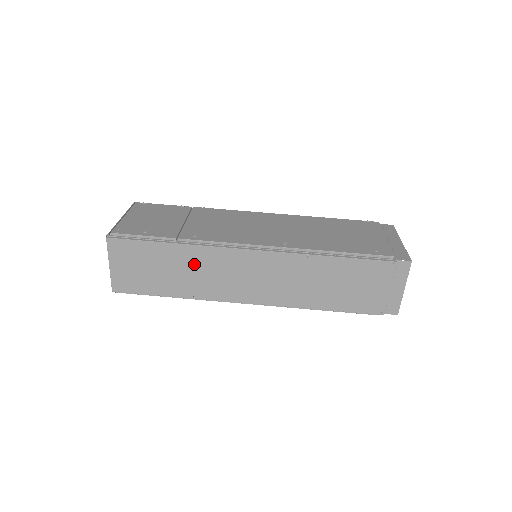
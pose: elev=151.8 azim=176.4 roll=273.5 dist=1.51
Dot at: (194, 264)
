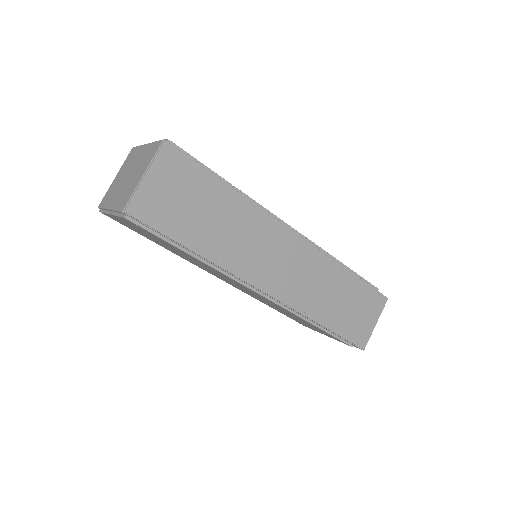
Dot at: (237, 221)
